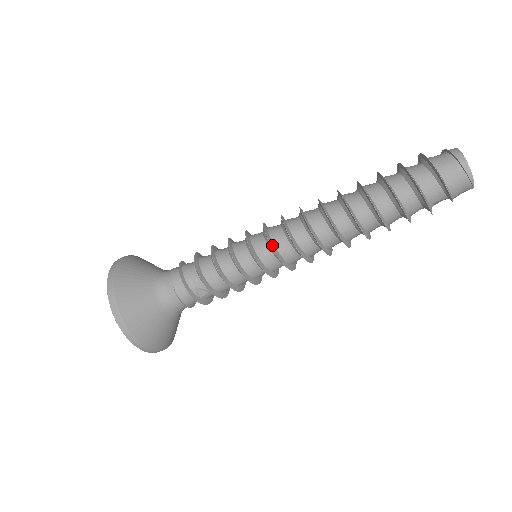
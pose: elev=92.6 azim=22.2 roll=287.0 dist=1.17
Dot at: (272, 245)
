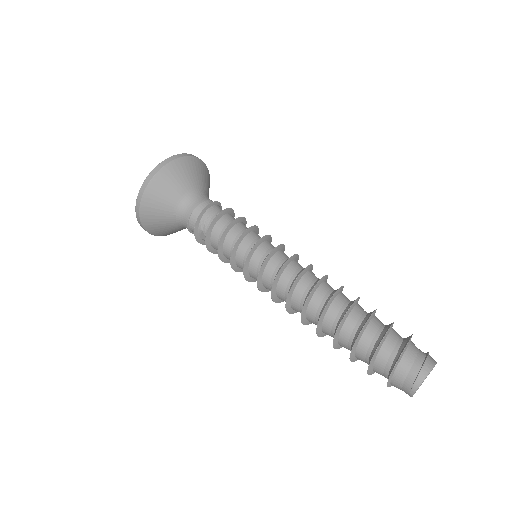
Dot at: (262, 269)
